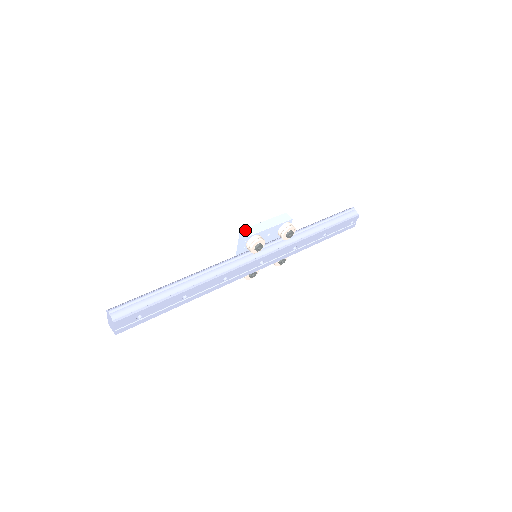
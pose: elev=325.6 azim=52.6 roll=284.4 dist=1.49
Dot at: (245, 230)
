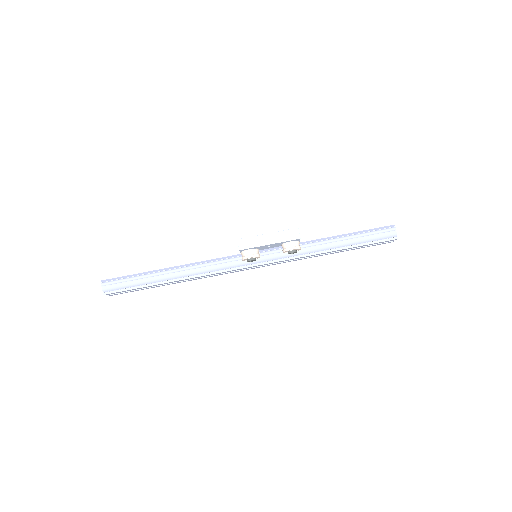
Dot at: (242, 240)
